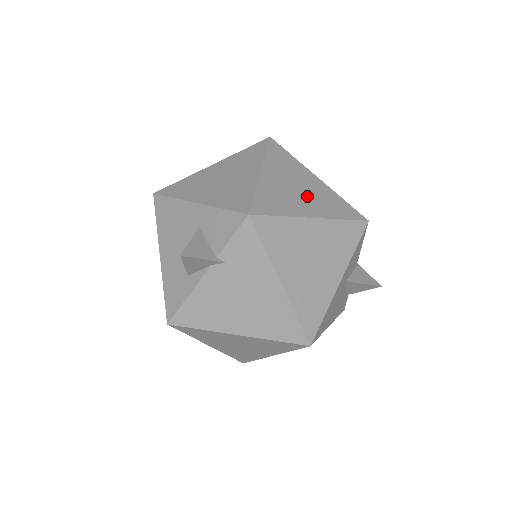
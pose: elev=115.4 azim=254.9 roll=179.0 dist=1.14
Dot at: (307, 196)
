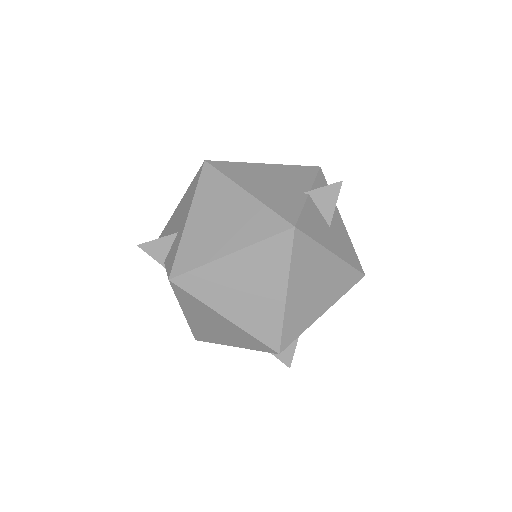
Dot at: (246, 300)
